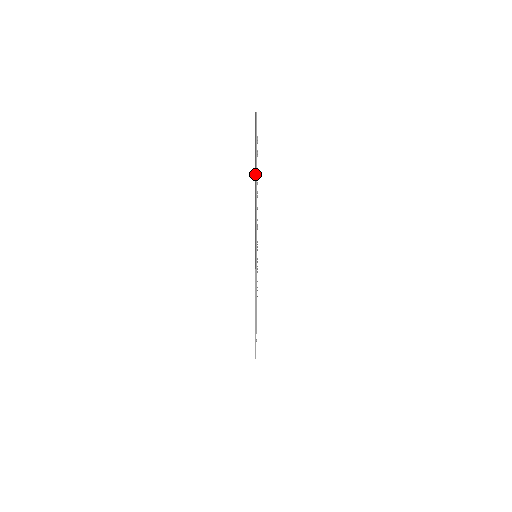
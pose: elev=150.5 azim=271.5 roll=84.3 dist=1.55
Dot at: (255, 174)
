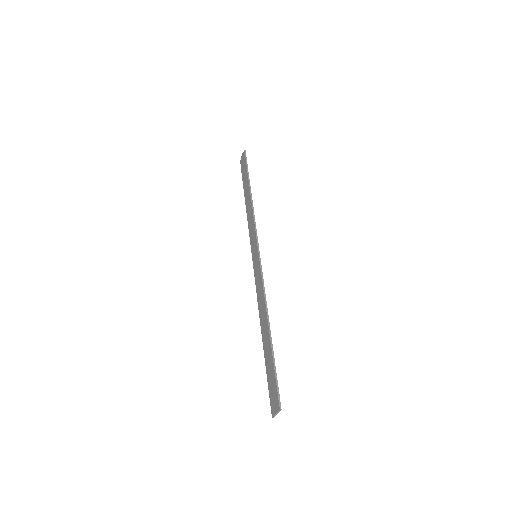
Dot at: (246, 188)
